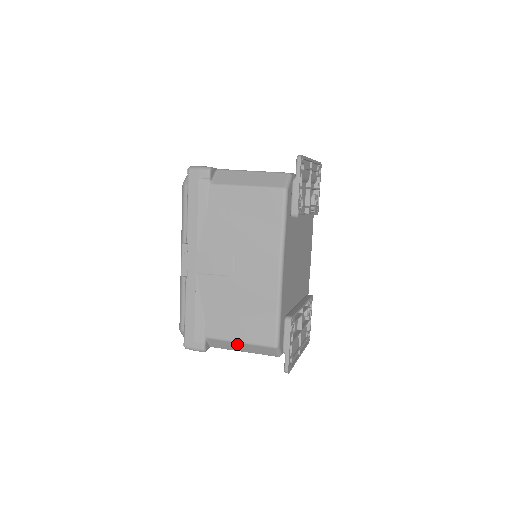
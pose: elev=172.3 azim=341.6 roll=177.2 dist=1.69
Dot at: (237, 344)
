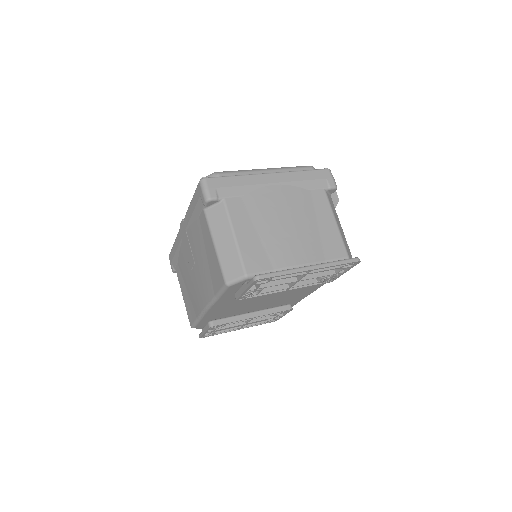
Dot at: occluded
